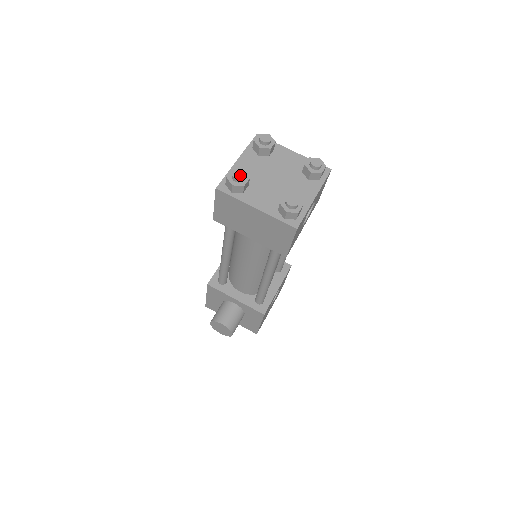
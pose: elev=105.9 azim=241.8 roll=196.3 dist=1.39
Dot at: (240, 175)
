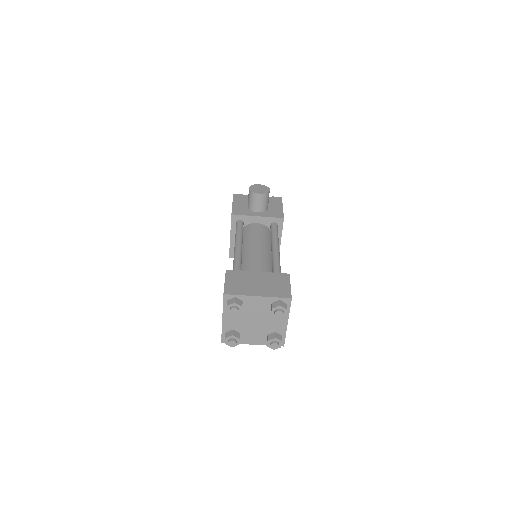
Dot at: (233, 344)
